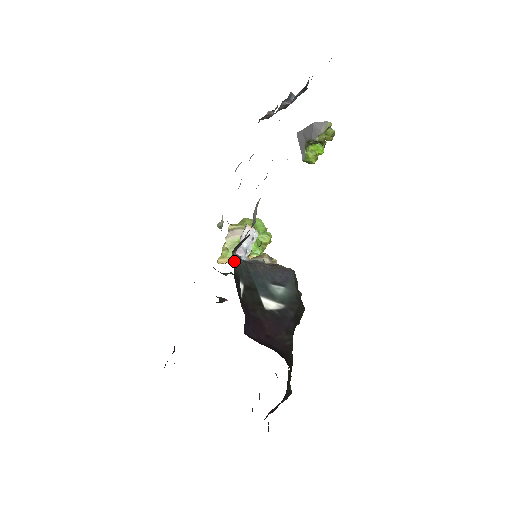
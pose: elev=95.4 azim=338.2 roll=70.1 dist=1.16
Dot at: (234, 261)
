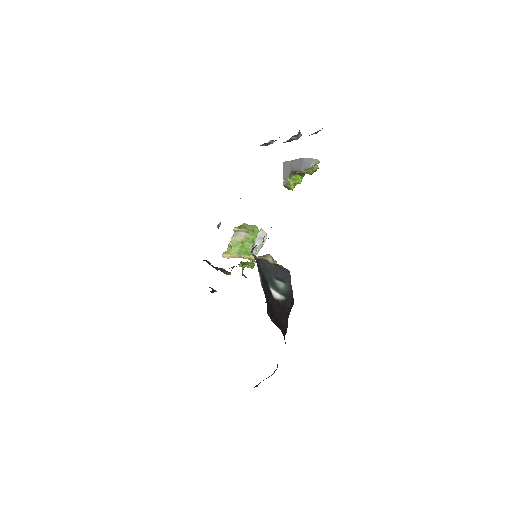
Dot at: occluded
